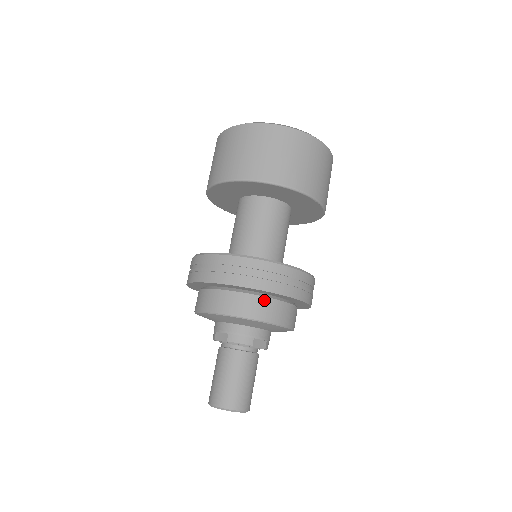
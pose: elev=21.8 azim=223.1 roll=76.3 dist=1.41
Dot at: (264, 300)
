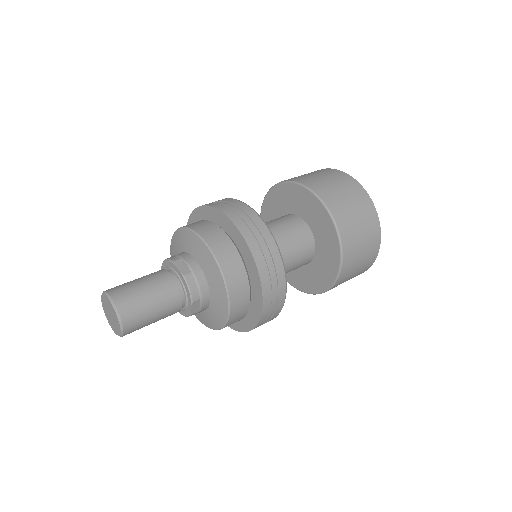
Dot at: (247, 289)
